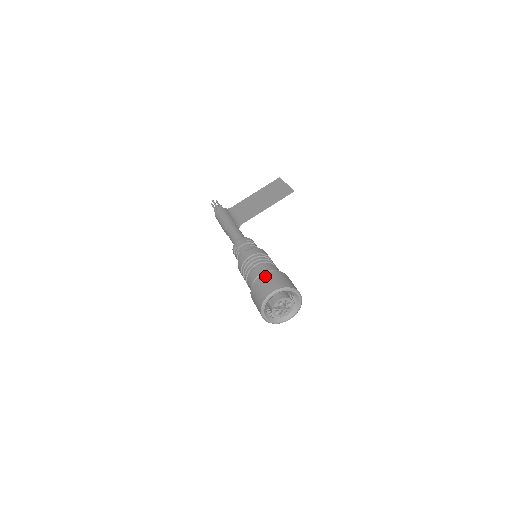
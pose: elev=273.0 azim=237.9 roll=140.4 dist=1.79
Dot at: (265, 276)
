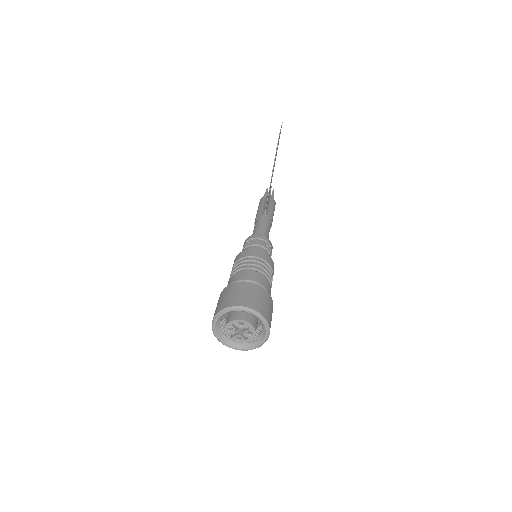
Dot at: (218, 300)
